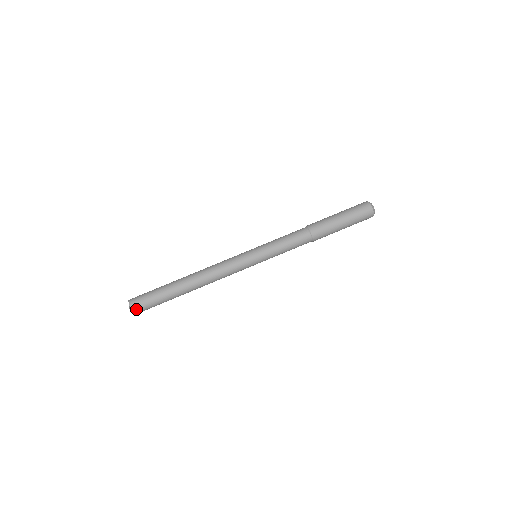
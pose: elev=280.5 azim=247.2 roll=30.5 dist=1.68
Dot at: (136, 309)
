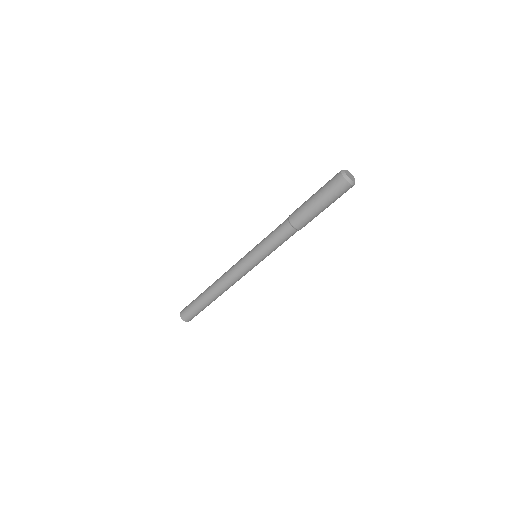
Dot at: (186, 319)
